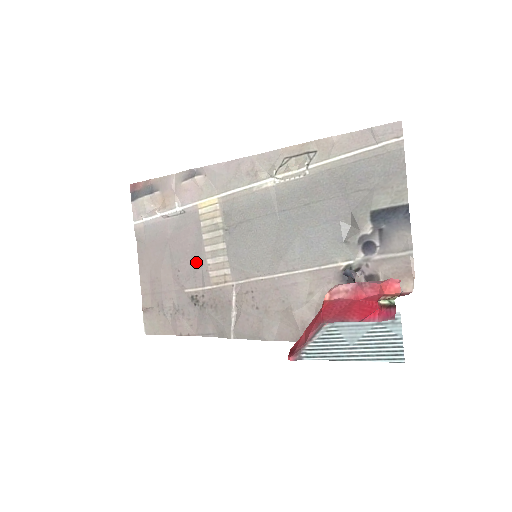
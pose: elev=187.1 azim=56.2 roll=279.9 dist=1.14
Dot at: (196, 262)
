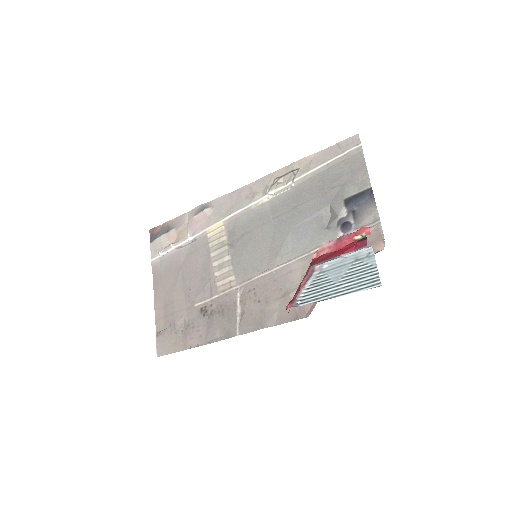
Dot at: (205, 278)
